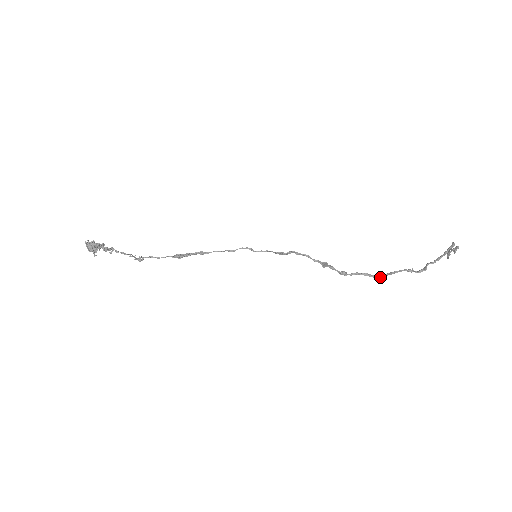
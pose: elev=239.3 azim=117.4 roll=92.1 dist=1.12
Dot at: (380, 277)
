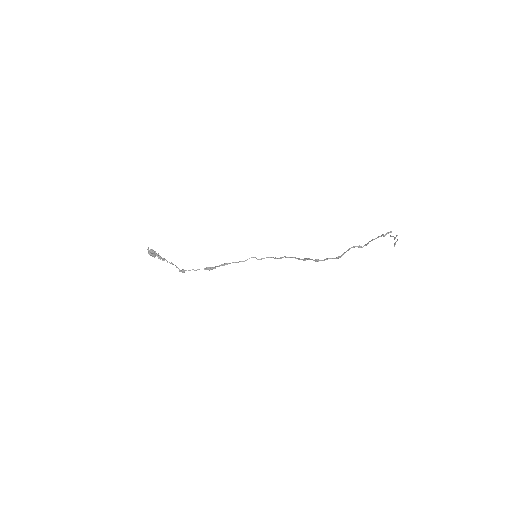
Dot at: (340, 257)
